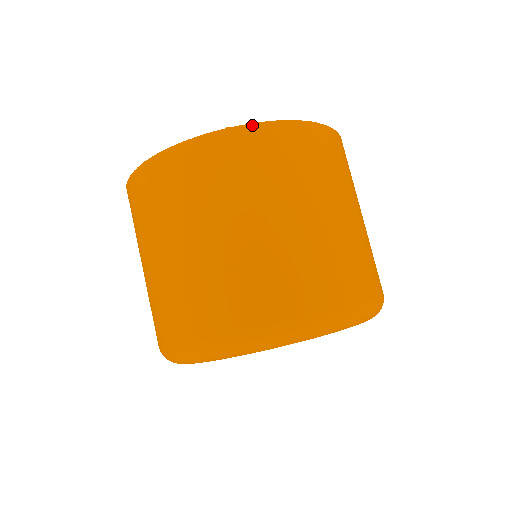
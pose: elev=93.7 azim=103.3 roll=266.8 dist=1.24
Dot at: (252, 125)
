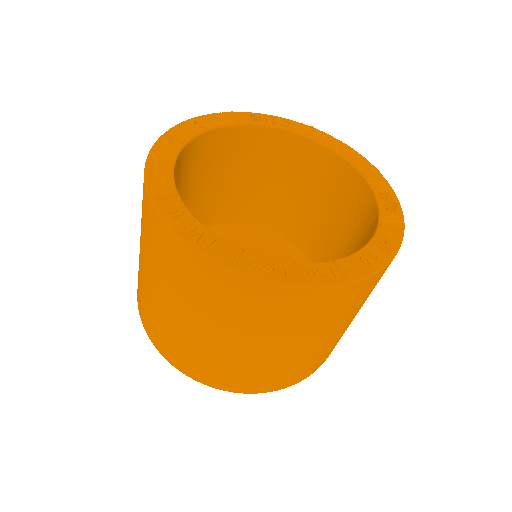
Dot at: (257, 282)
